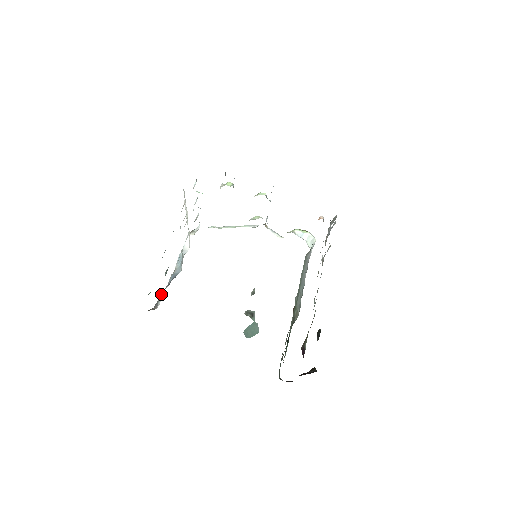
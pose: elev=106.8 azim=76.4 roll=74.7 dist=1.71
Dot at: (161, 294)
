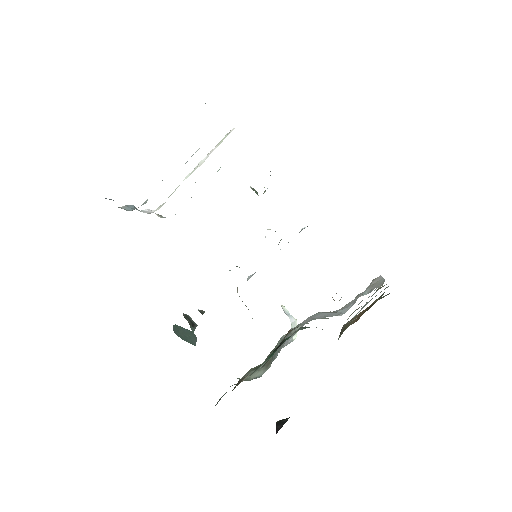
Dot at: occluded
